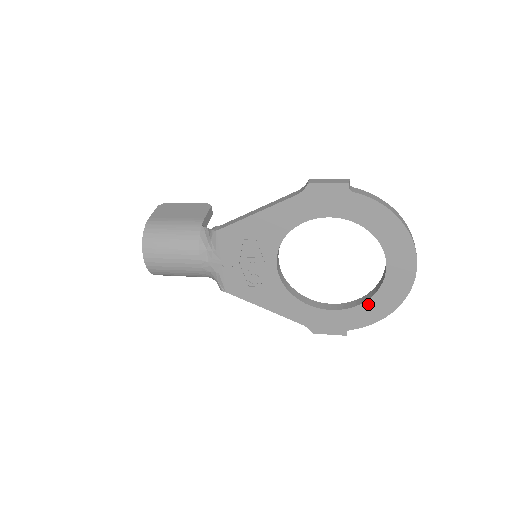
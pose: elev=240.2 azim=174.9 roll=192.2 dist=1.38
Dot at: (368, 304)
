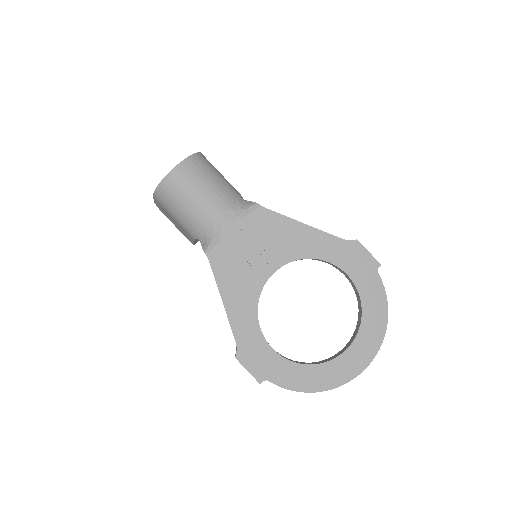
Dot at: (306, 369)
